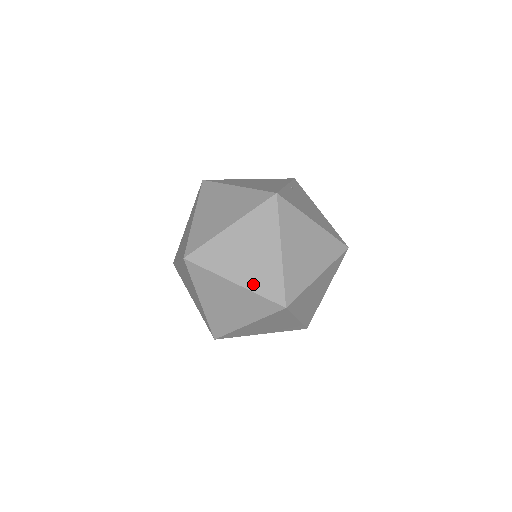
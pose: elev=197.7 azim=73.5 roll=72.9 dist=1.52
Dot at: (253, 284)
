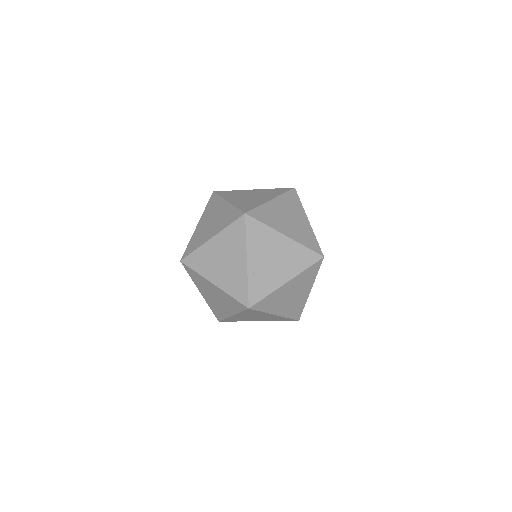
Dot at: (226, 286)
